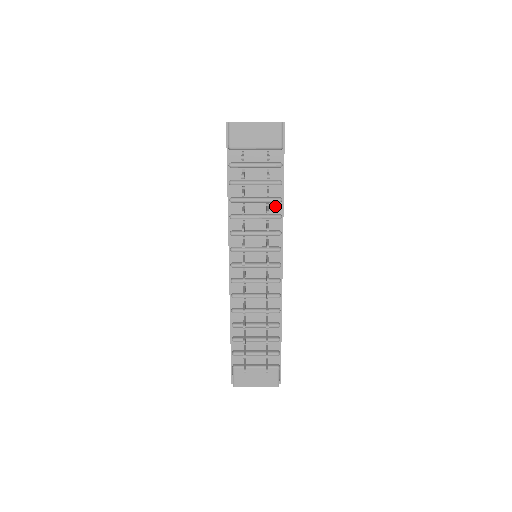
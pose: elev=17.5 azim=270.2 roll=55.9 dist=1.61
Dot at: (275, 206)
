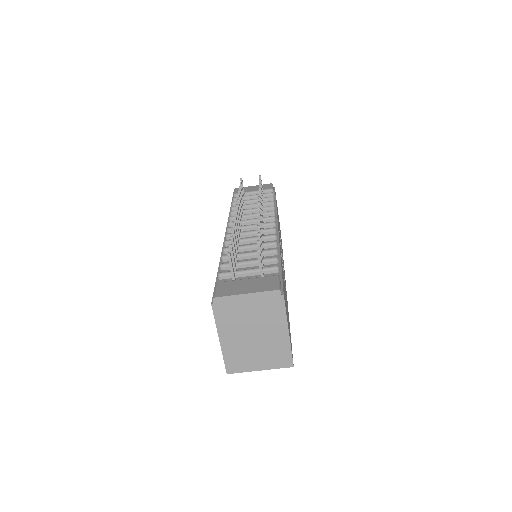
Dot at: occluded
